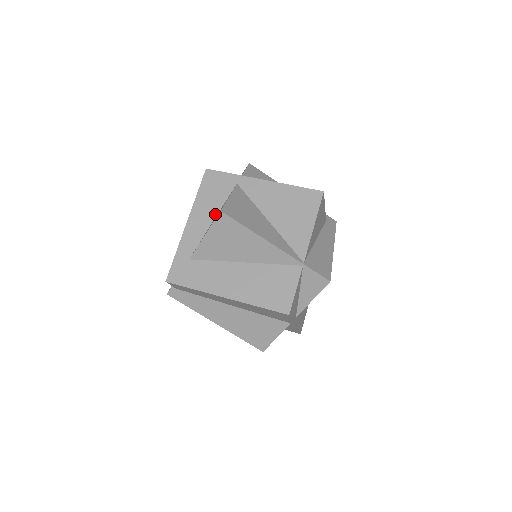
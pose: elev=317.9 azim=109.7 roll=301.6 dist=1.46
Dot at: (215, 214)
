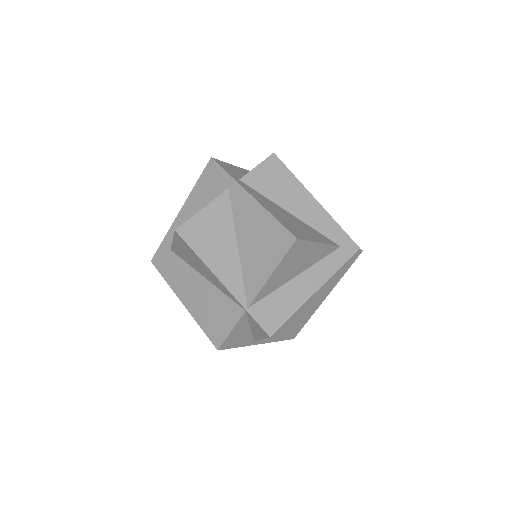
Dot at: occluded
